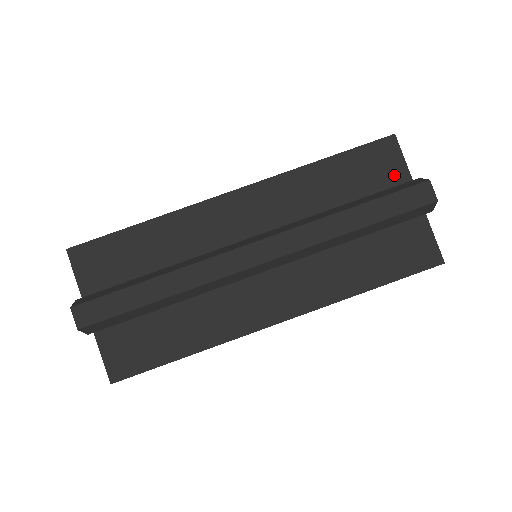
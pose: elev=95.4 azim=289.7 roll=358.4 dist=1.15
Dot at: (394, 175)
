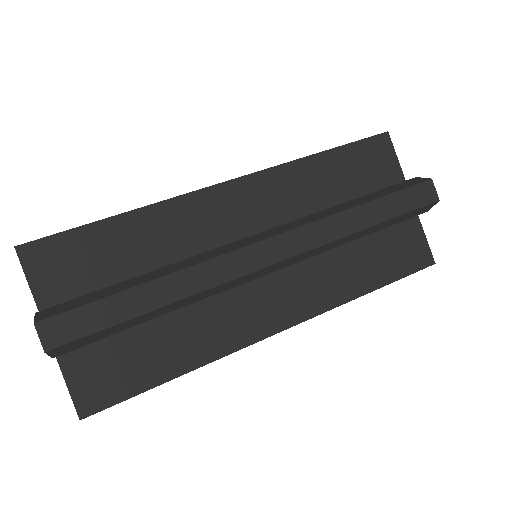
Dot at: (389, 173)
